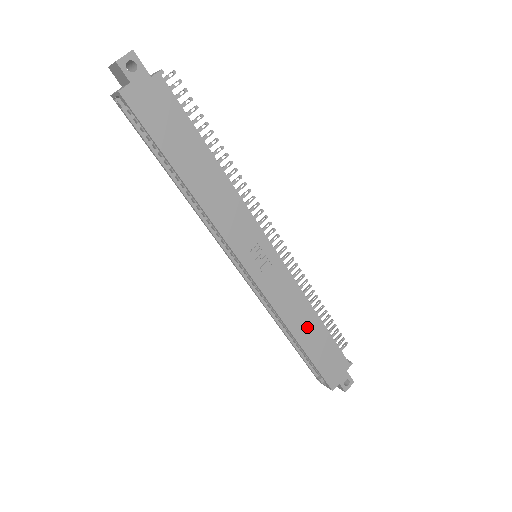
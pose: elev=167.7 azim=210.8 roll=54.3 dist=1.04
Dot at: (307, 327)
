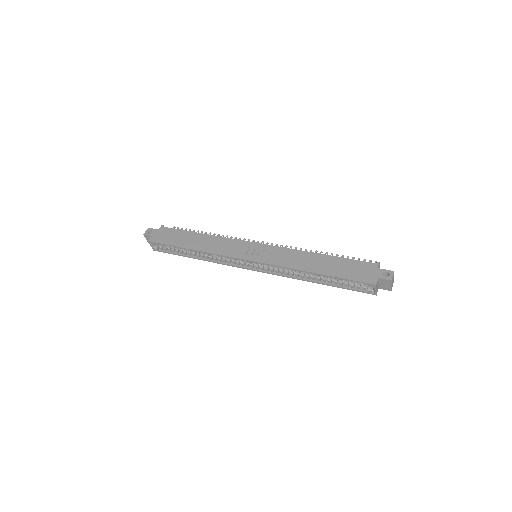
Dot at: (314, 263)
